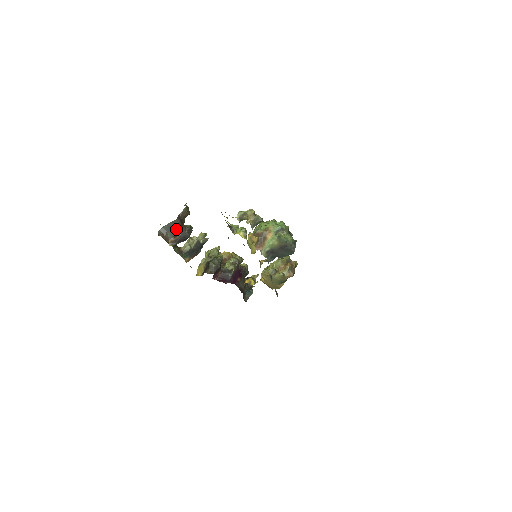
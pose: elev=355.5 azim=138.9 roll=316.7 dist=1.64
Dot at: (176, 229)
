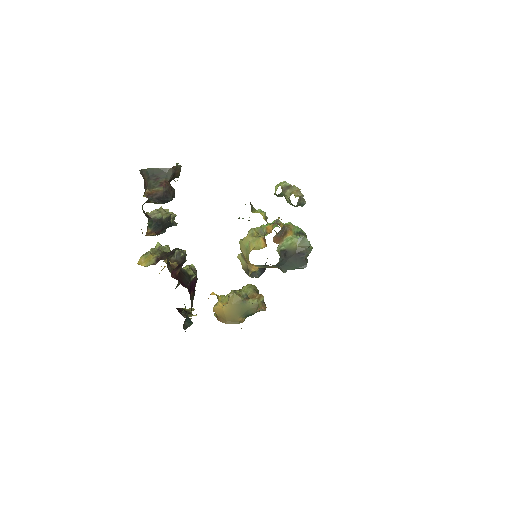
Dot at: (162, 181)
